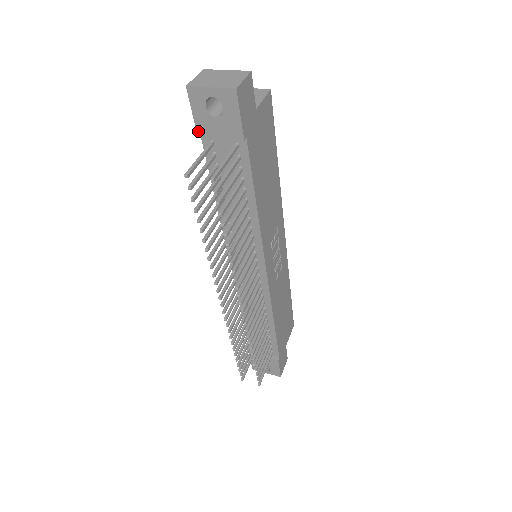
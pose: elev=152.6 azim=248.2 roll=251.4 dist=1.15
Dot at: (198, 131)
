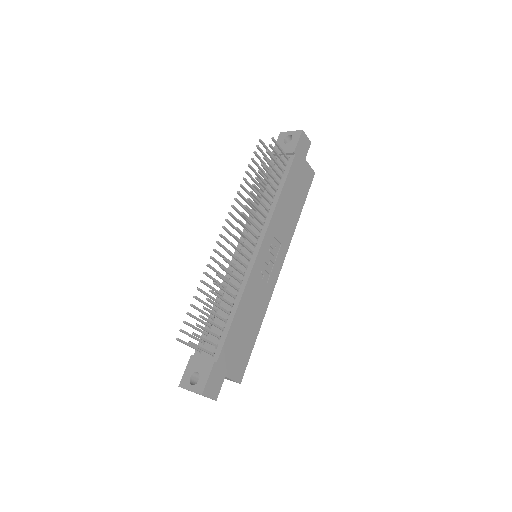
Dot at: (273, 152)
